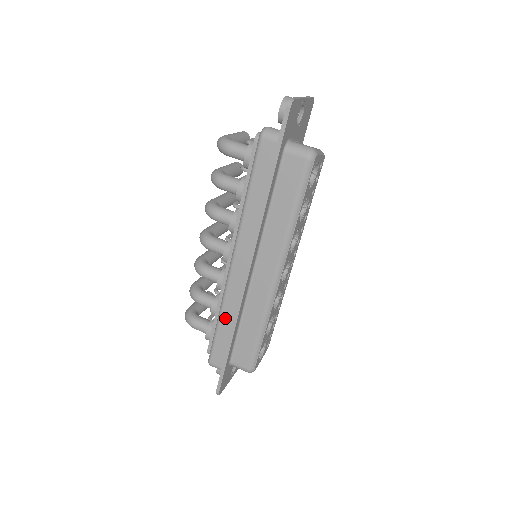
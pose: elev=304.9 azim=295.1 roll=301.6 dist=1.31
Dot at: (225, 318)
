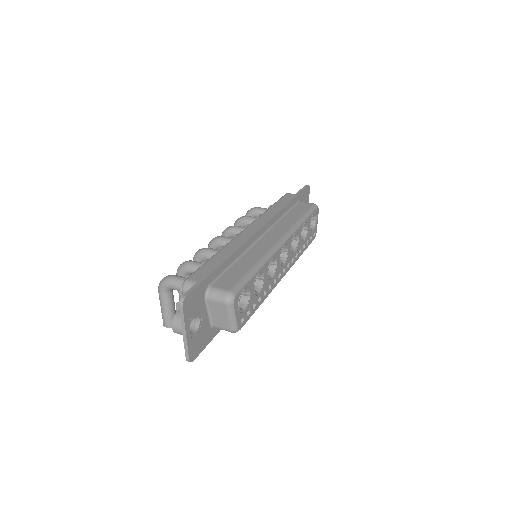
Dot at: (224, 252)
